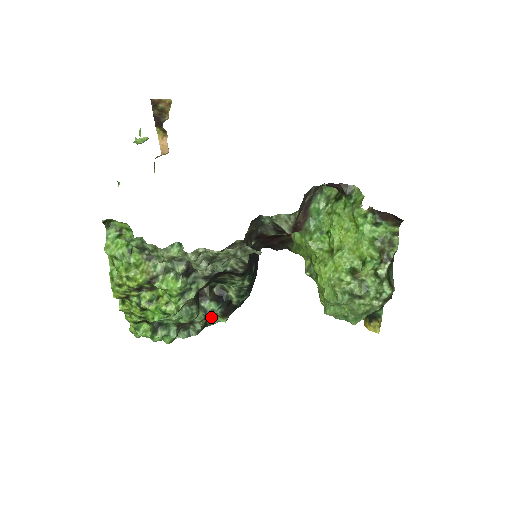
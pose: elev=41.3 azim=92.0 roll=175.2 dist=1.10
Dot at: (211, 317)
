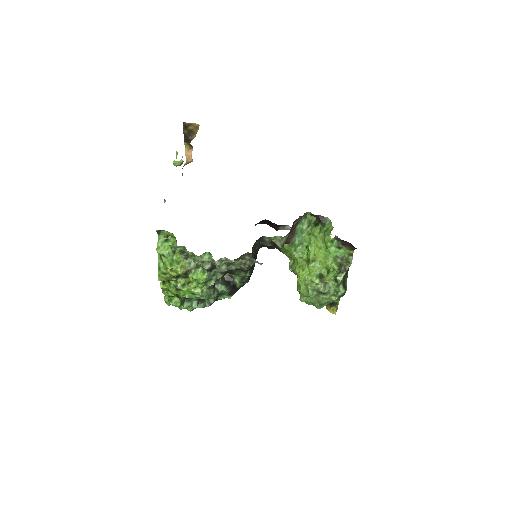
Dot at: (220, 295)
